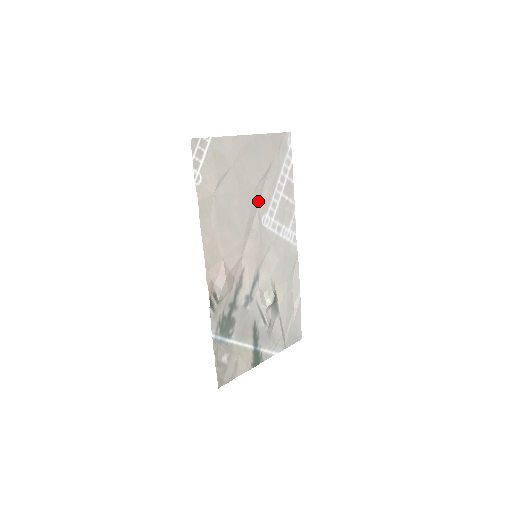
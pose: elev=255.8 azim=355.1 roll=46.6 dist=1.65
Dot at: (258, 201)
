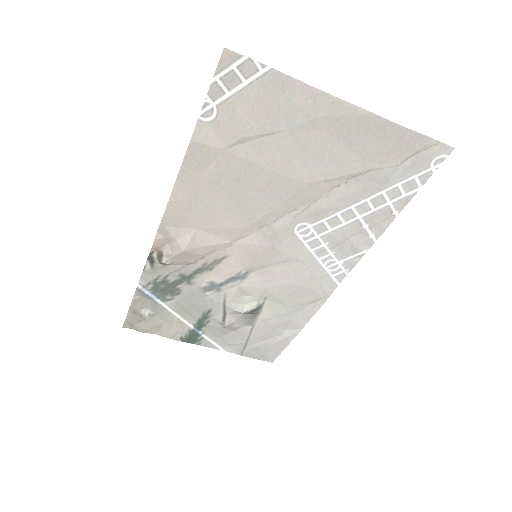
Dot at: (307, 201)
